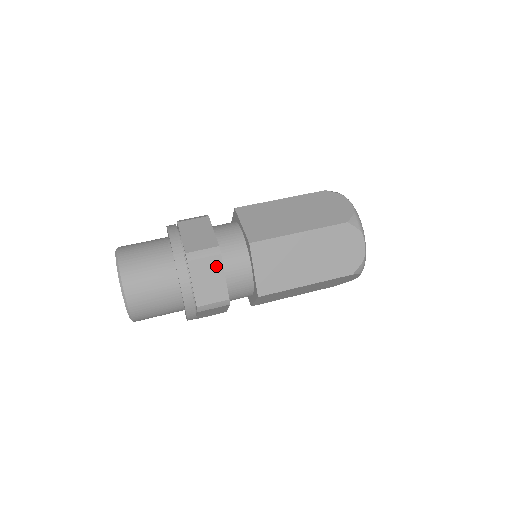
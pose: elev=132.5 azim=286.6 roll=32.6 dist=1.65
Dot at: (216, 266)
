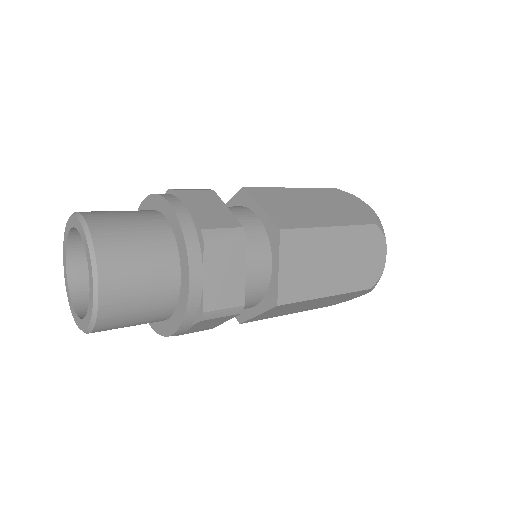
Dot at: (212, 198)
